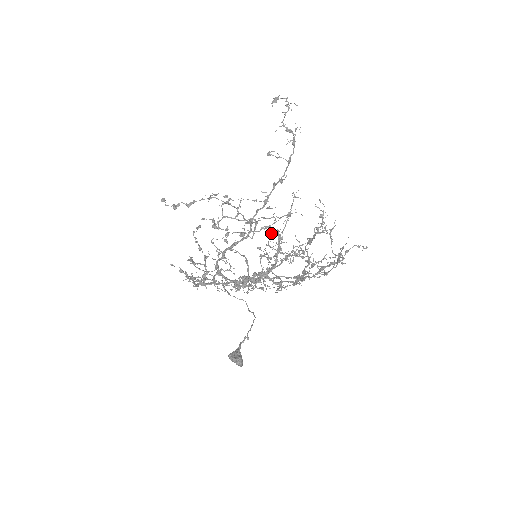
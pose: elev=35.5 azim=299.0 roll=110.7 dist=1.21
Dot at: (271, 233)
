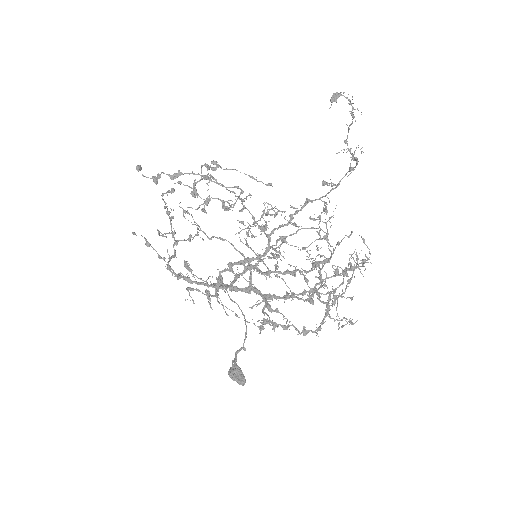
Dot at: (284, 242)
